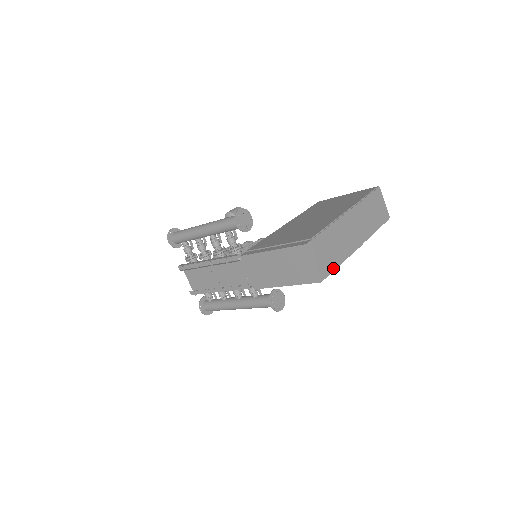
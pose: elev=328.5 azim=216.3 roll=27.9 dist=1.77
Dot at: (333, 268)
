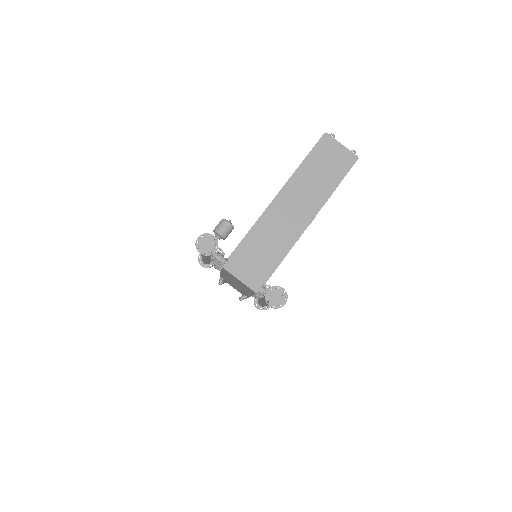
Dot at: (271, 270)
